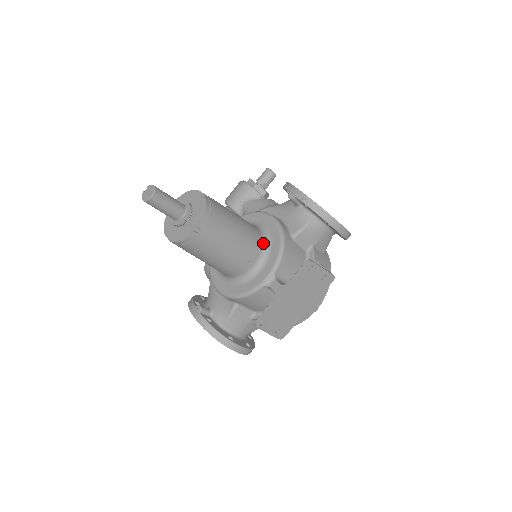
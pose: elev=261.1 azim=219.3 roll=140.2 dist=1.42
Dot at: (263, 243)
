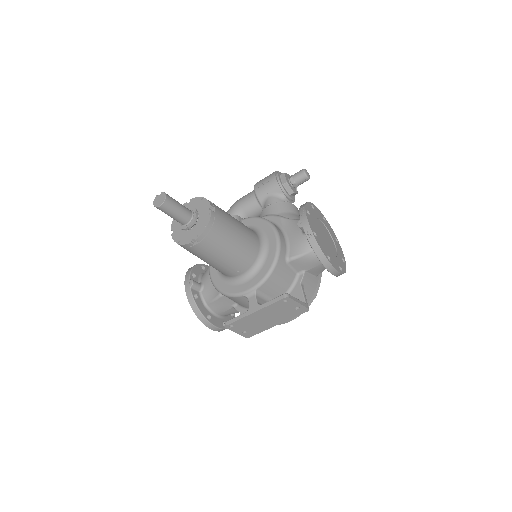
Dot at: (258, 258)
